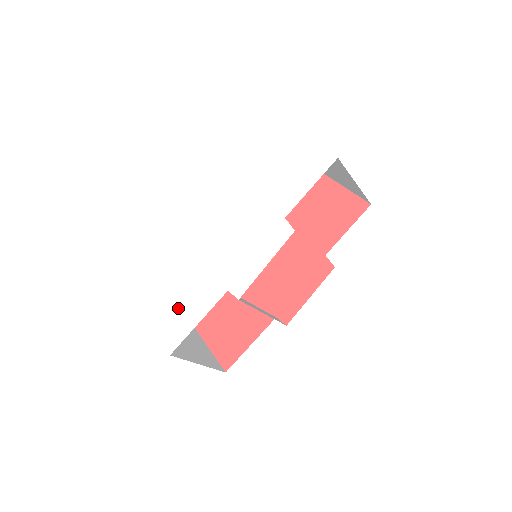
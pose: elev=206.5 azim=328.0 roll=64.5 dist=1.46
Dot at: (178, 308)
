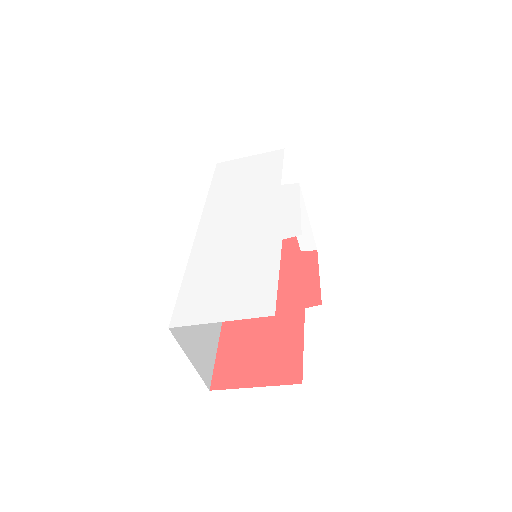
Dot at: (238, 287)
